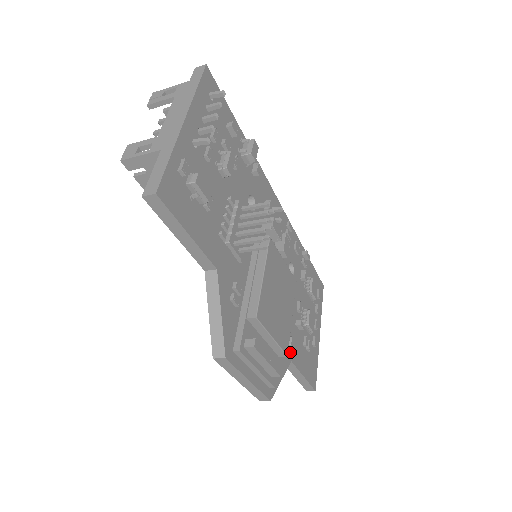
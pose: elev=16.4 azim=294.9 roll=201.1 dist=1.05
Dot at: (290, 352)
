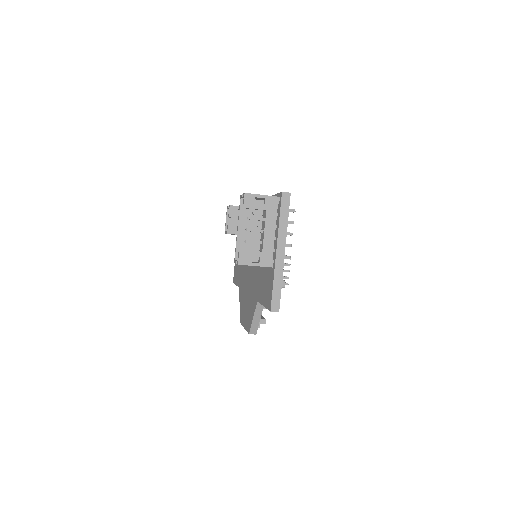
Dot at: occluded
